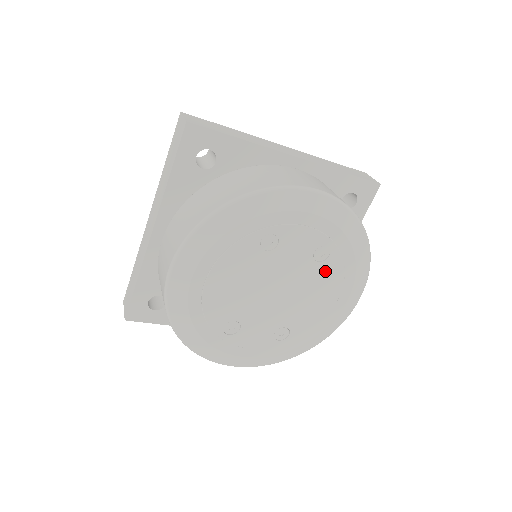
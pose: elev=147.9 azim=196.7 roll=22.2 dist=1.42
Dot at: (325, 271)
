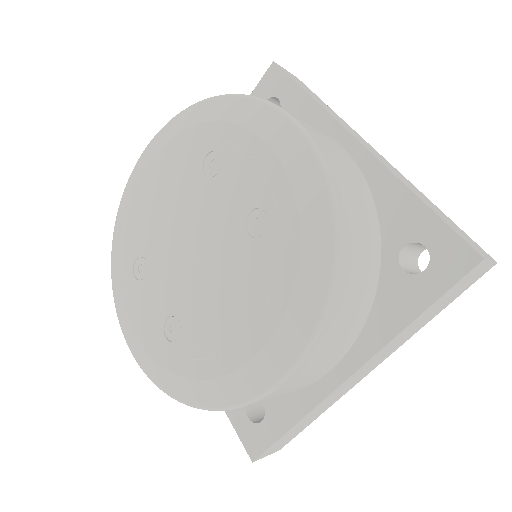
Dot at: (251, 259)
